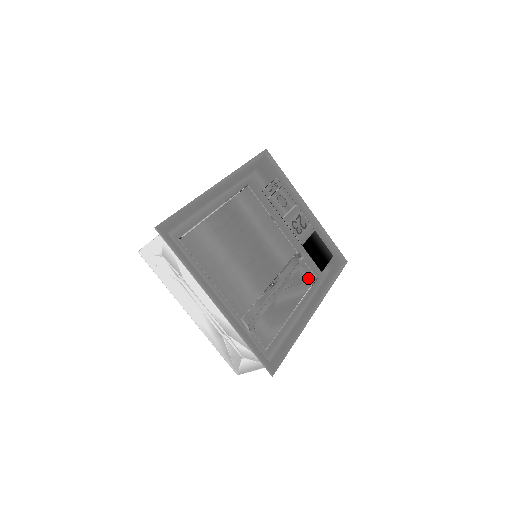
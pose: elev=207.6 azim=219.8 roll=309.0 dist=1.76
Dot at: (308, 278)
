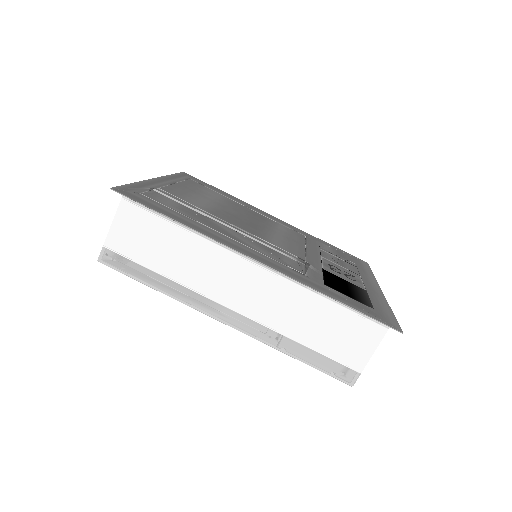
Dot at: (290, 264)
